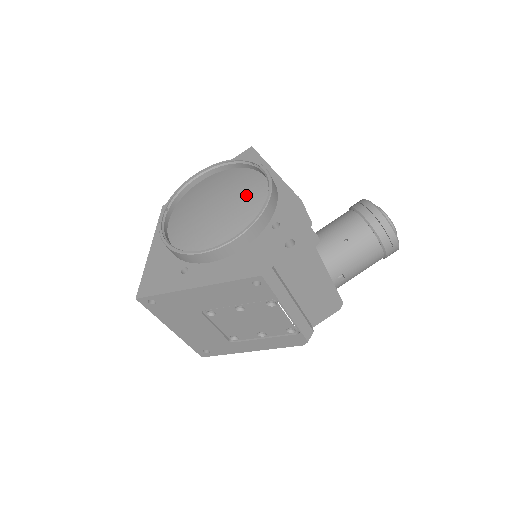
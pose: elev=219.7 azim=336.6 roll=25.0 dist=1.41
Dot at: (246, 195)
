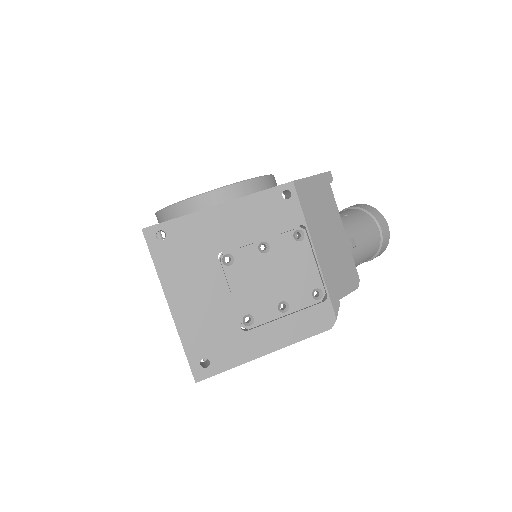
Dot at: occluded
